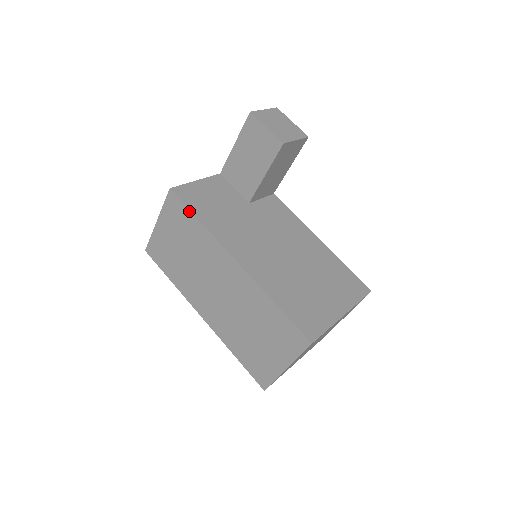
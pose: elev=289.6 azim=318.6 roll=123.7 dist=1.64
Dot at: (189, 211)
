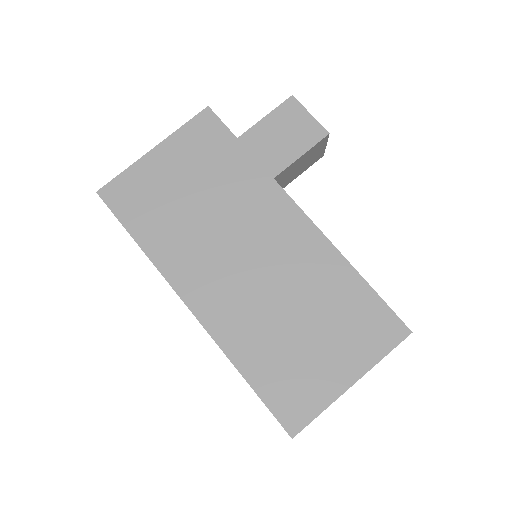
Dot at: (235, 138)
